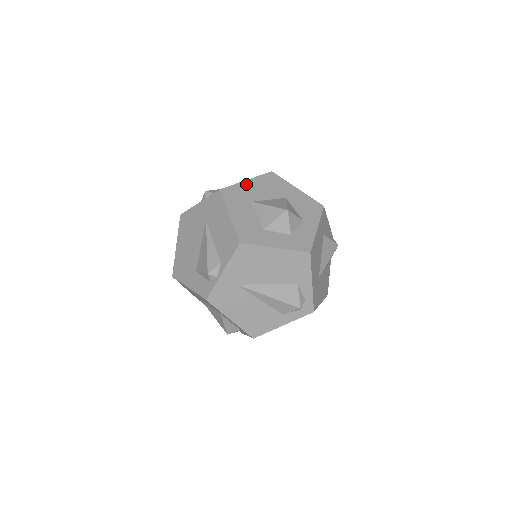
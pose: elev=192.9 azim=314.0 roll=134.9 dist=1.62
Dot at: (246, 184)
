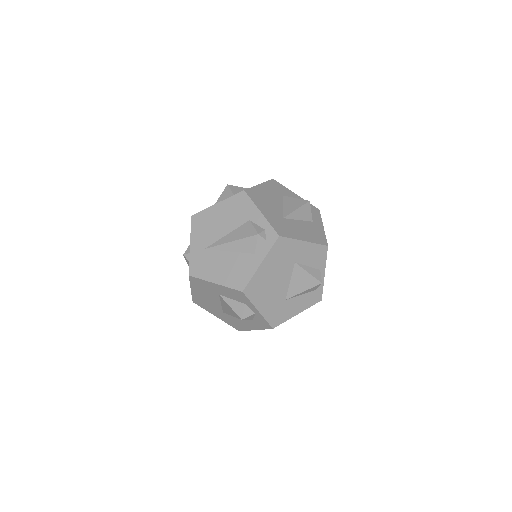
Dot at: occluded
